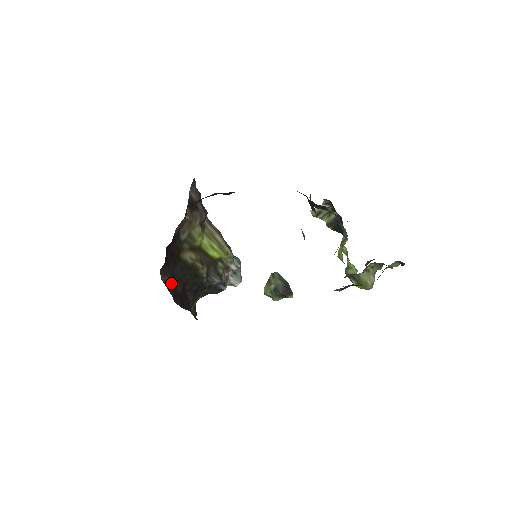
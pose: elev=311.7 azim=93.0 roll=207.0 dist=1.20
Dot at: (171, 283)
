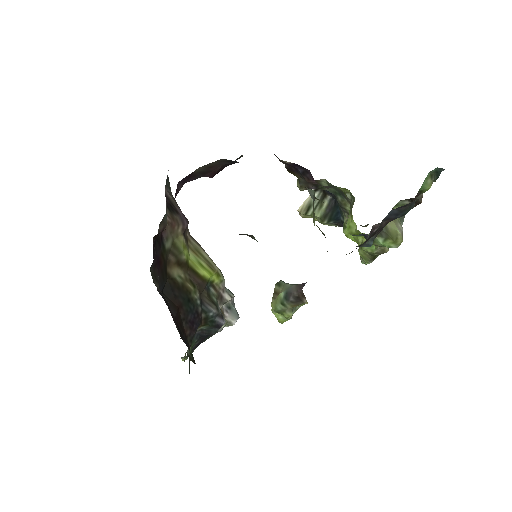
Dot at: occluded
